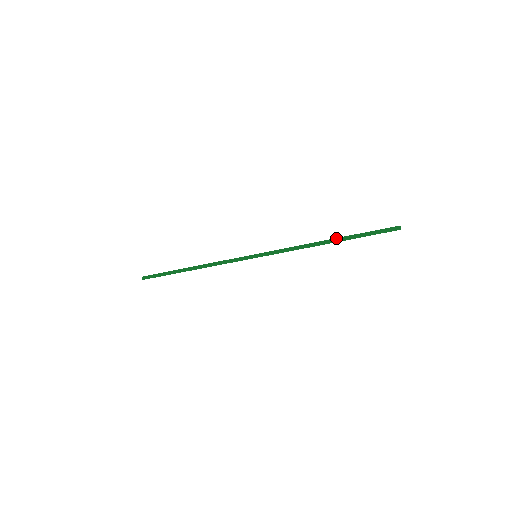
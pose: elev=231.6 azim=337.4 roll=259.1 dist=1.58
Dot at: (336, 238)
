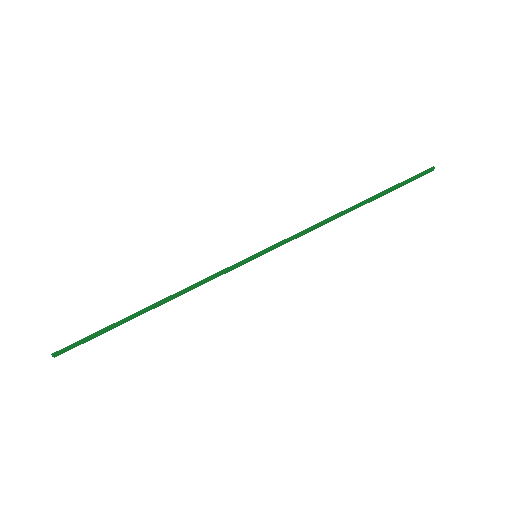
Dot at: (361, 202)
